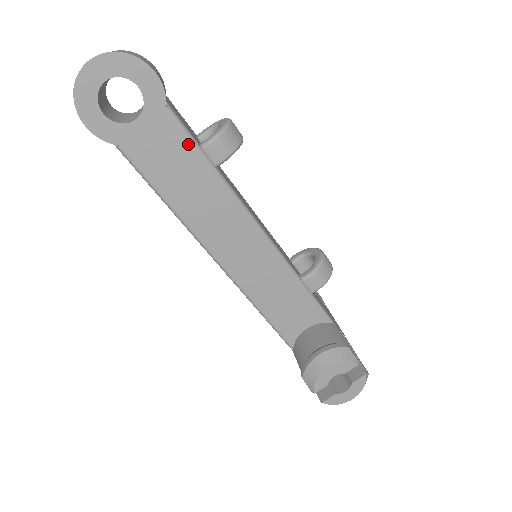
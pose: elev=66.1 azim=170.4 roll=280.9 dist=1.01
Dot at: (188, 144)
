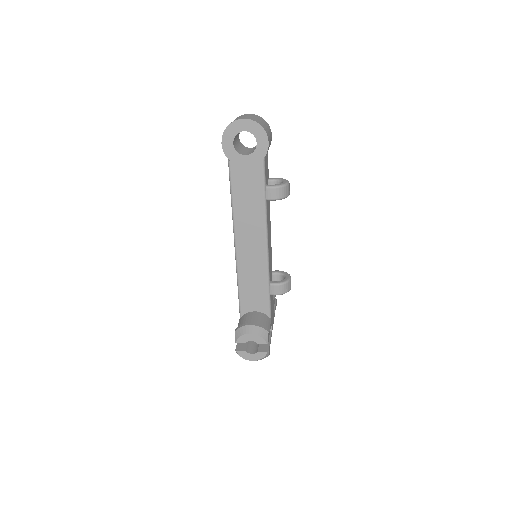
Dot at: (261, 181)
